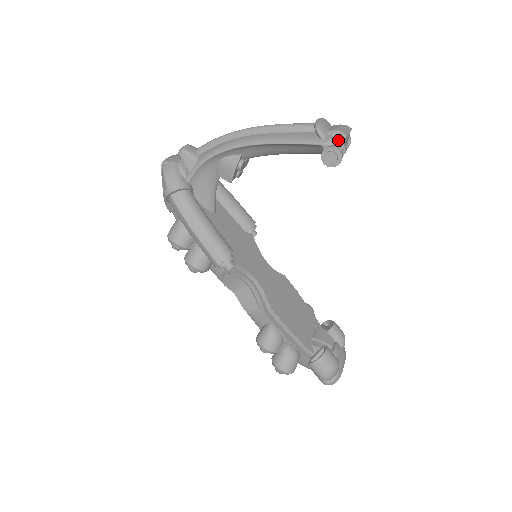
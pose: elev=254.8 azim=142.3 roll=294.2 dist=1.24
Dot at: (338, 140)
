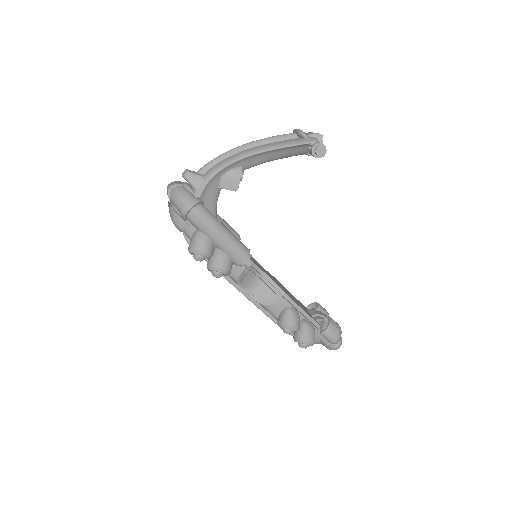
Dot at: (318, 139)
